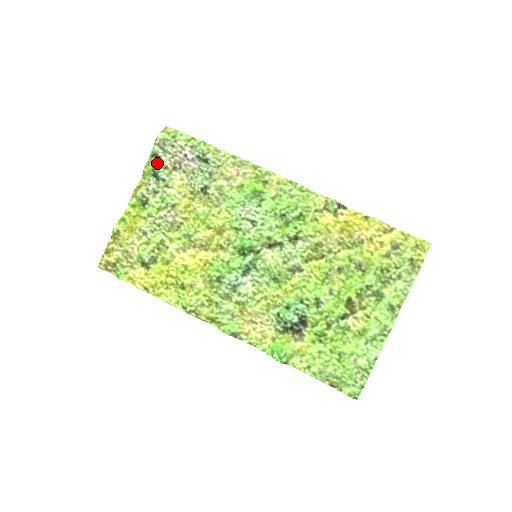
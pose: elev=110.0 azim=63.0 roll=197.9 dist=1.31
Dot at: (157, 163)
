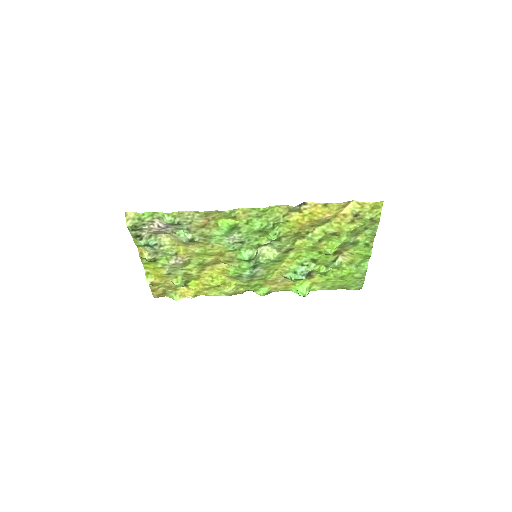
Dot at: (142, 240)
